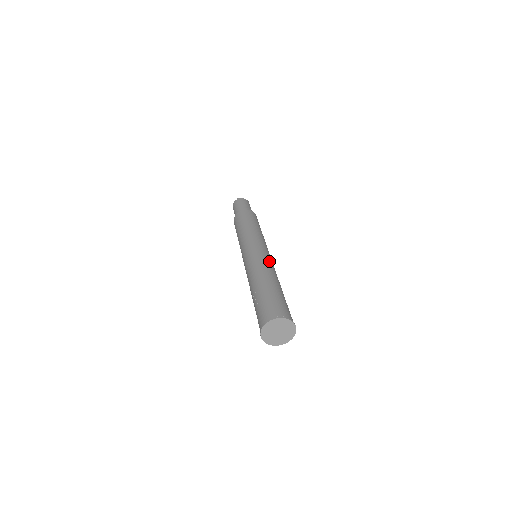
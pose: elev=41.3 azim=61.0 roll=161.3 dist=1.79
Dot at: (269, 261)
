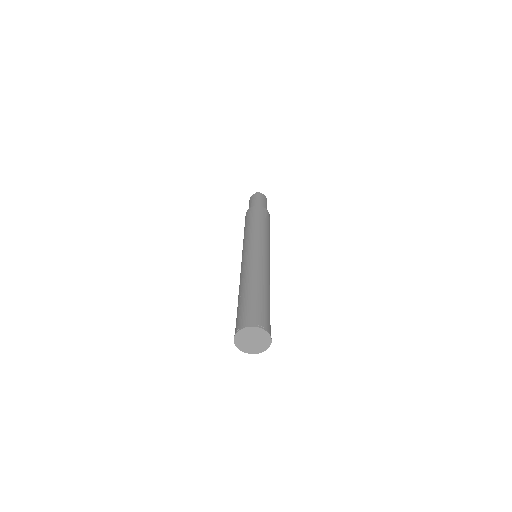
Dot at: (265, 264)
